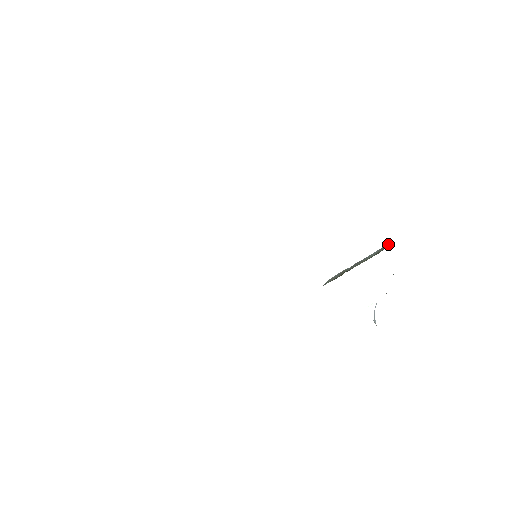
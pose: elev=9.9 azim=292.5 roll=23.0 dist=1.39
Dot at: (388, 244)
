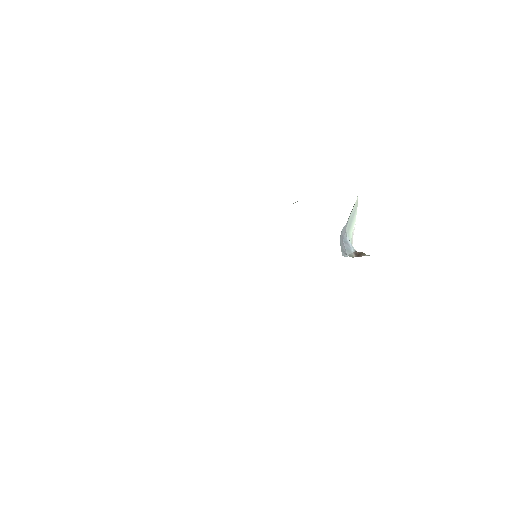
Dot at: occluded
